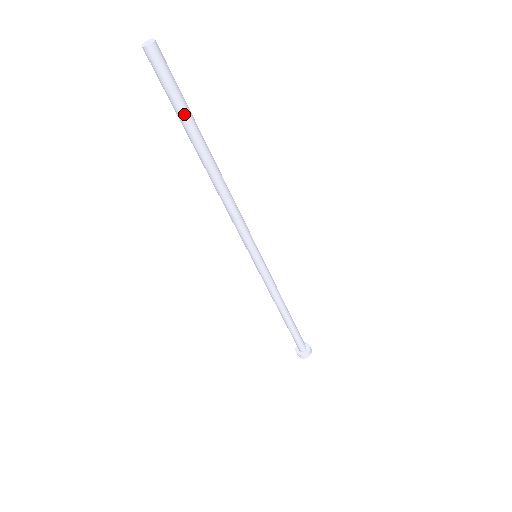
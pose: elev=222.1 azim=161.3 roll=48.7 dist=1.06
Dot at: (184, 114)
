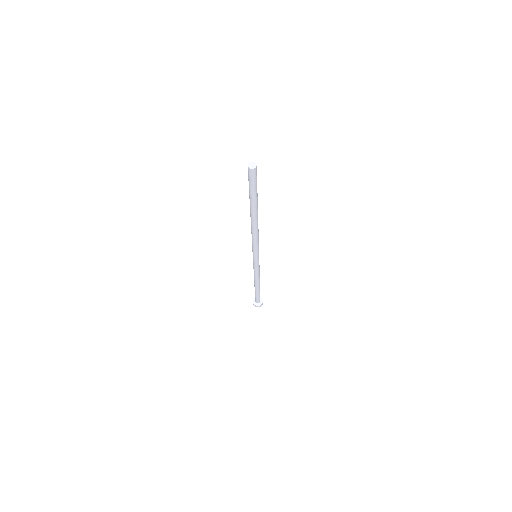
Dot at: (257, 194)
